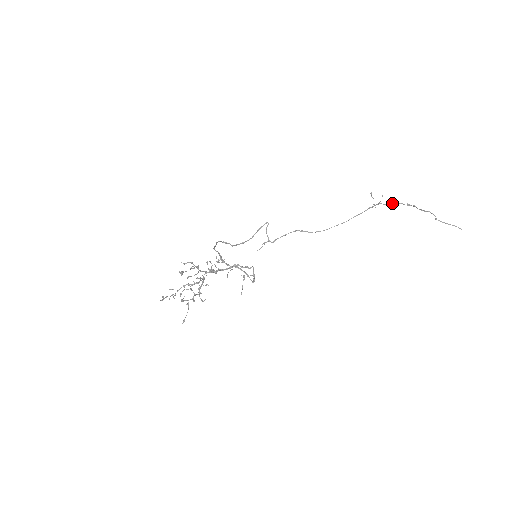
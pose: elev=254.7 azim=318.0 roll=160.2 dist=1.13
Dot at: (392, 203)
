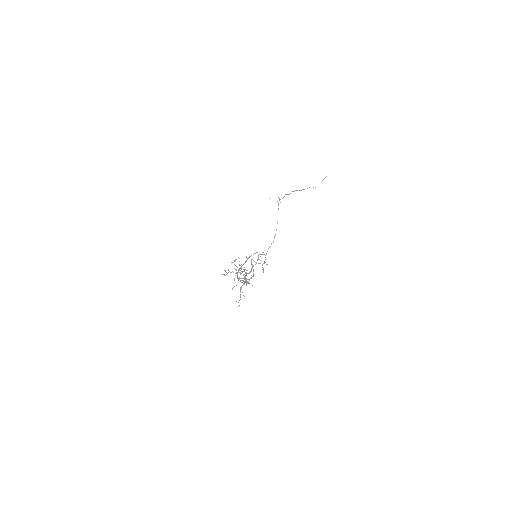
Dot at: occluded
